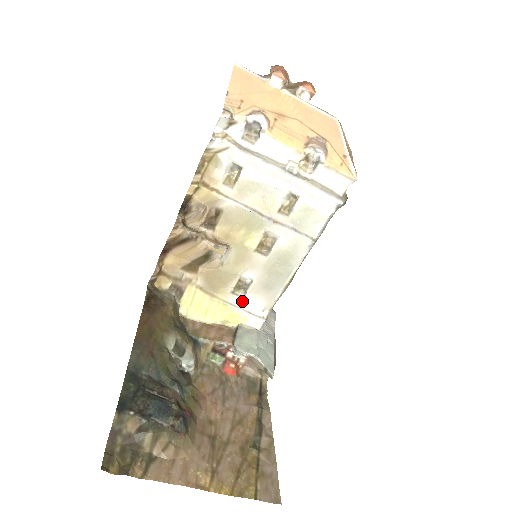
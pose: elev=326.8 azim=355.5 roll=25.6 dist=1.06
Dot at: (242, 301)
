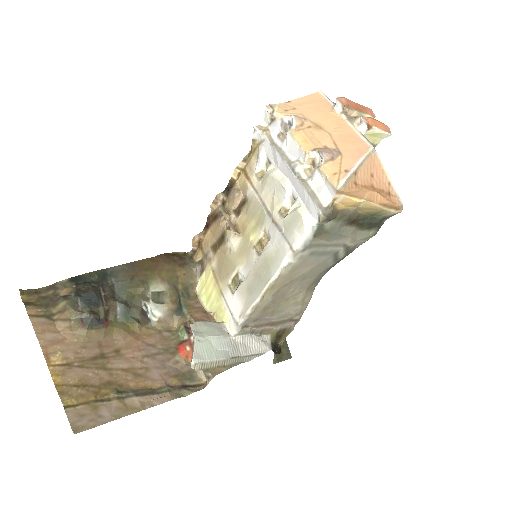
Dot at: (231, 298)
